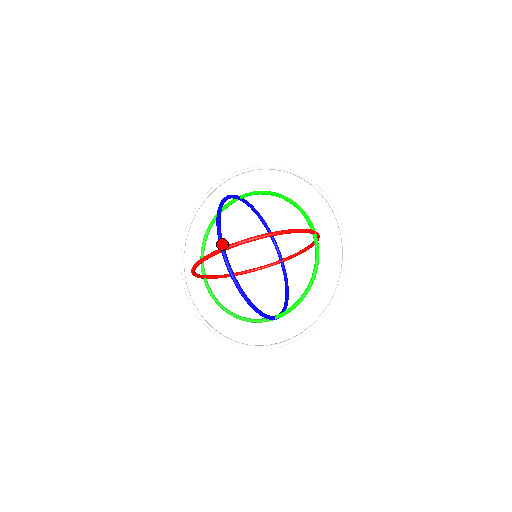
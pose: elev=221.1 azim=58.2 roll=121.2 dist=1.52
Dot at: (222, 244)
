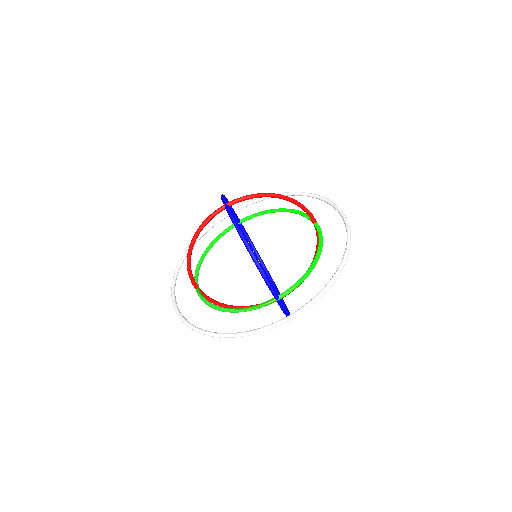
Dot at: (226, 202)
